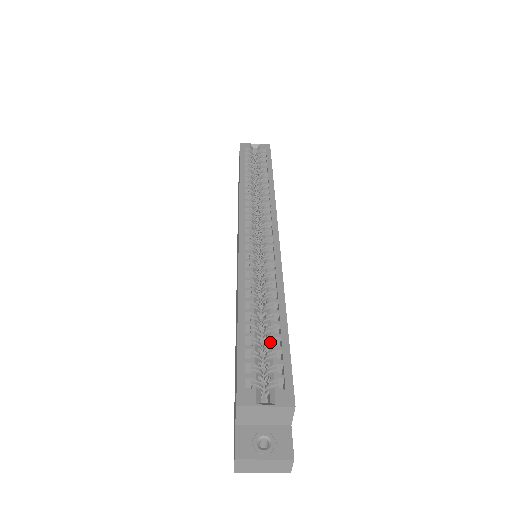
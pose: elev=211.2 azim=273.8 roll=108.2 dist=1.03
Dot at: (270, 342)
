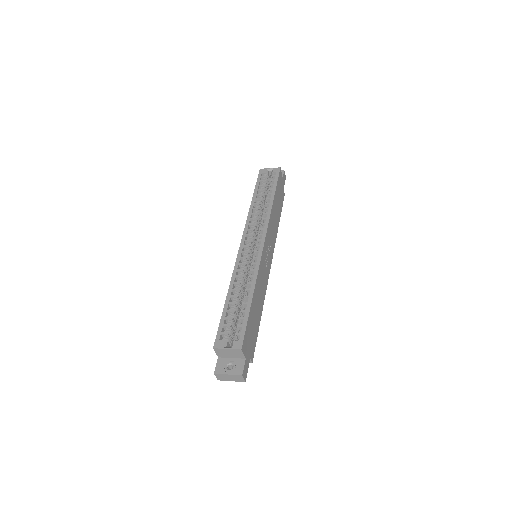
Dot at: (239, 315)
